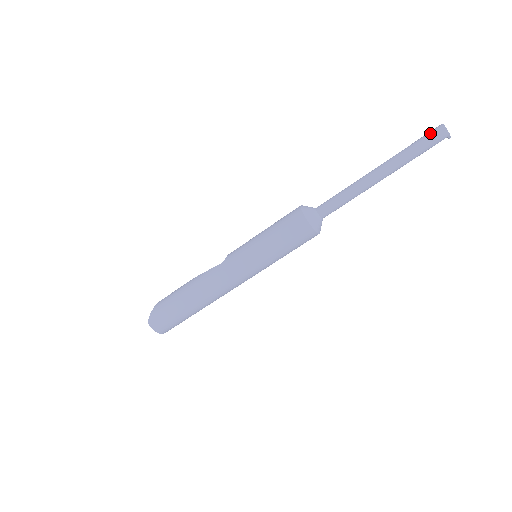
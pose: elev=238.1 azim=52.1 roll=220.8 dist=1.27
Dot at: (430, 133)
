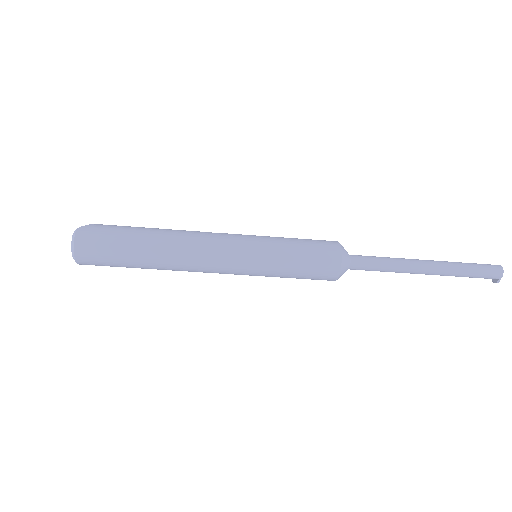
Dot at: (487, 264)
